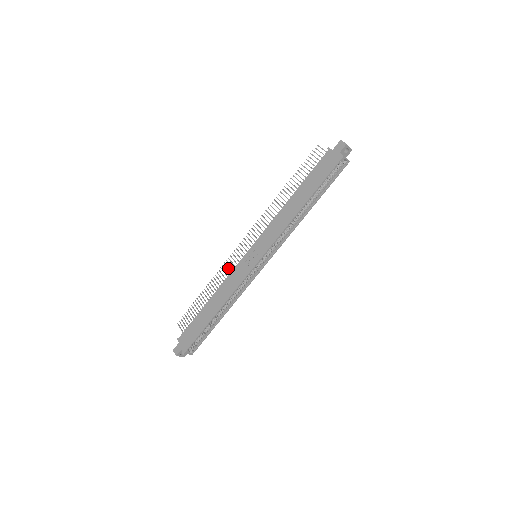
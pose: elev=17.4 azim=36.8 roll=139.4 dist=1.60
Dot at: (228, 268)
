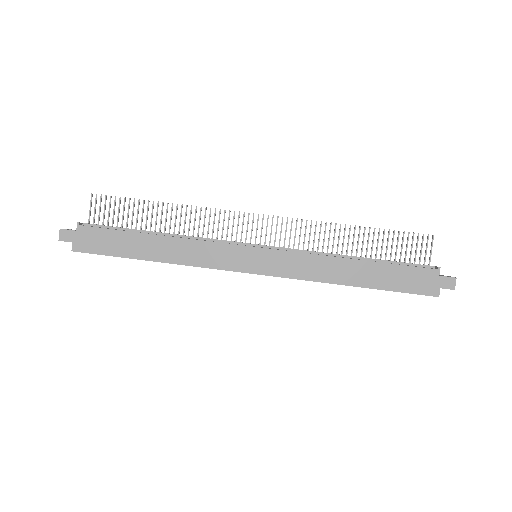
Dot at: (214, 221)
